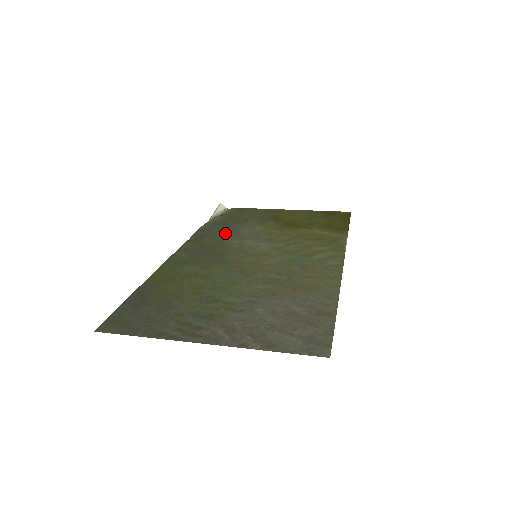
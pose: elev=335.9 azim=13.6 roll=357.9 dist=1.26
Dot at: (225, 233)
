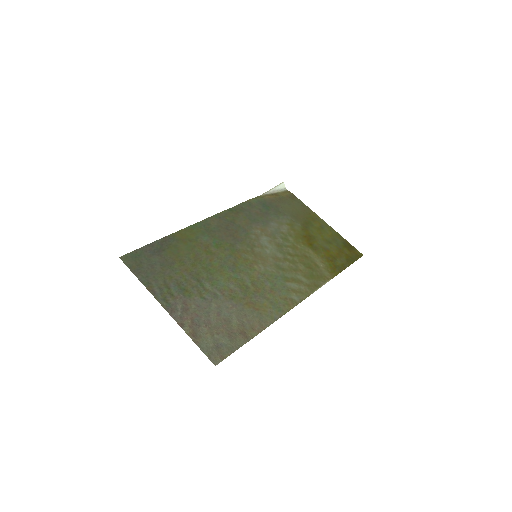
Dot at: (259, 218)
